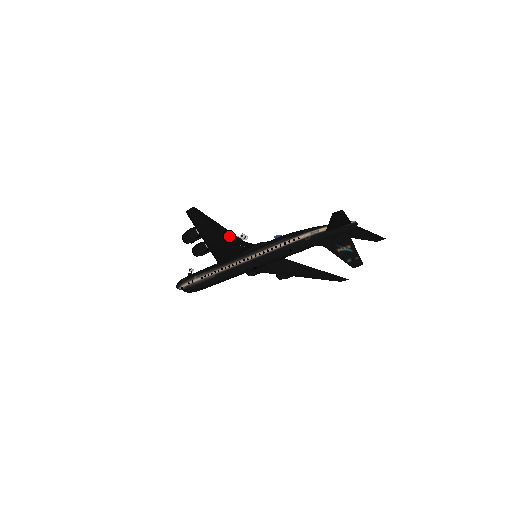
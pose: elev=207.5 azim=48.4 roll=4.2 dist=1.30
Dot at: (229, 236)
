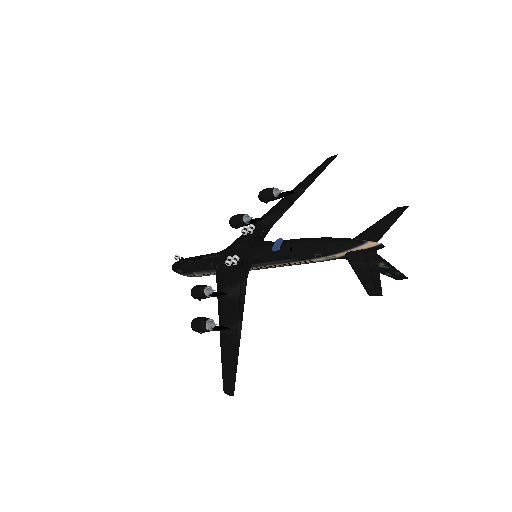
Dot at: (240, 306)
